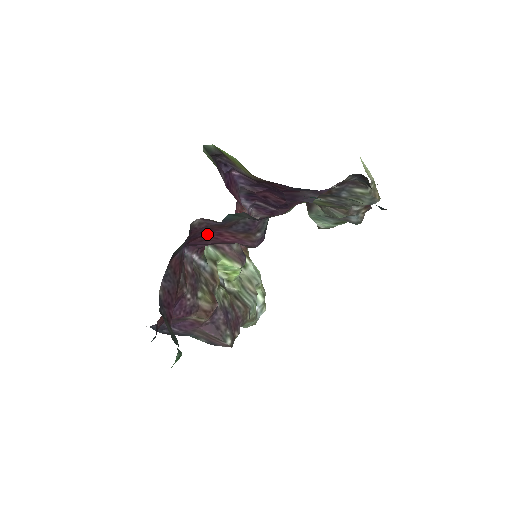
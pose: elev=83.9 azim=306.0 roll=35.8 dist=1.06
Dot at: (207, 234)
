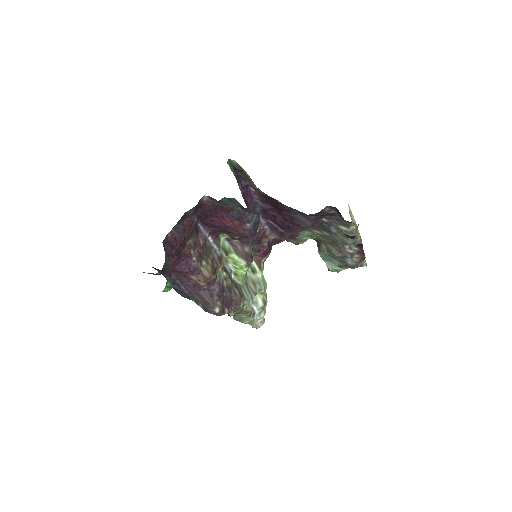
Dot at: (214, 215)
